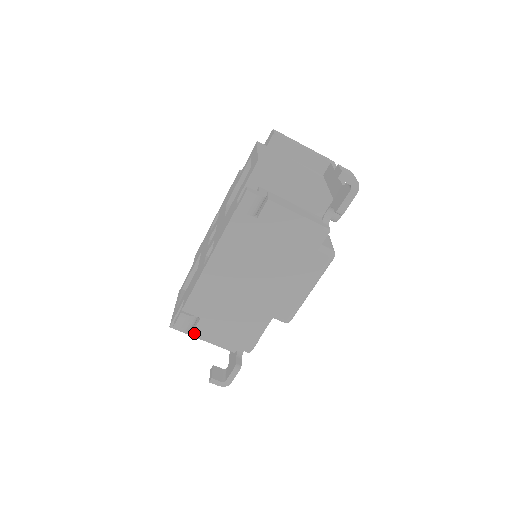
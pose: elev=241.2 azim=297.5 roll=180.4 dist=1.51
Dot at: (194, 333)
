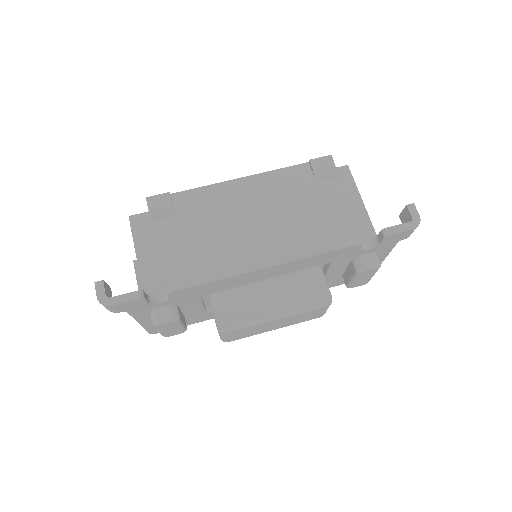
Dot at: (152, 223)
